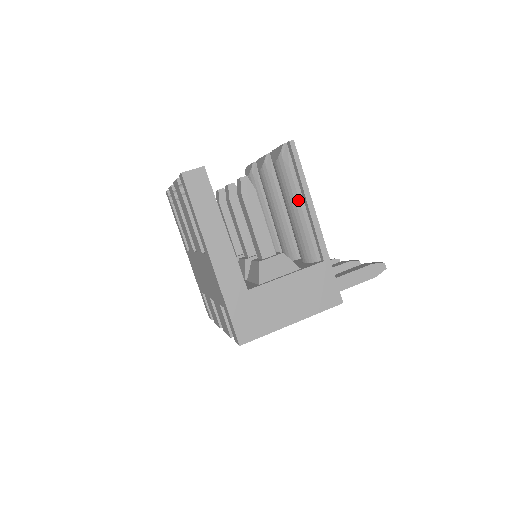
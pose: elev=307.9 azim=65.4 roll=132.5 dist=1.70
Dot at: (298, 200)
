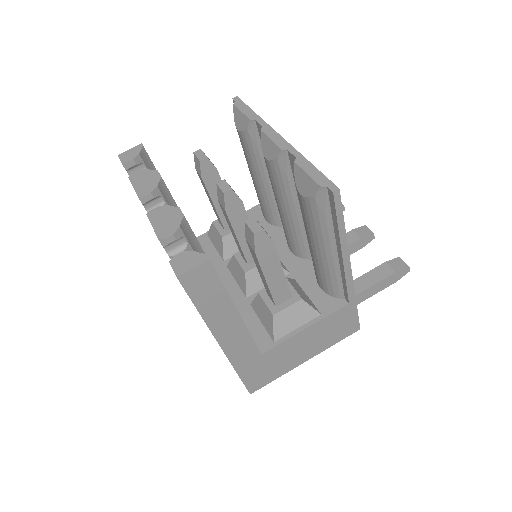
Dot at: (329, 246)
